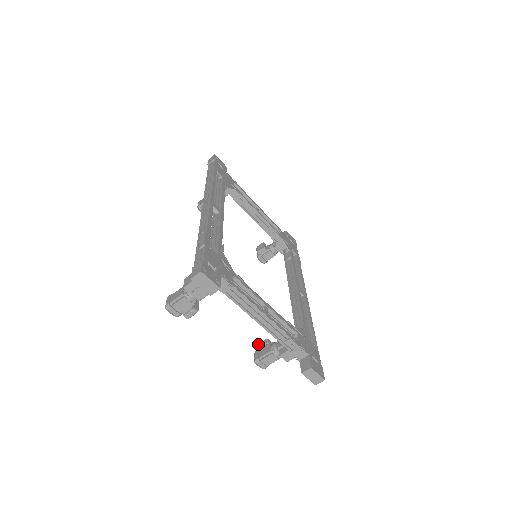
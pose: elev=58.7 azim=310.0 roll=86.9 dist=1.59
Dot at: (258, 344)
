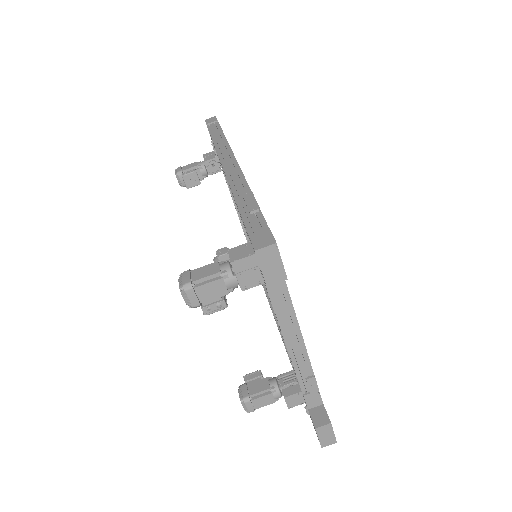
Dot at: (245, 375)
